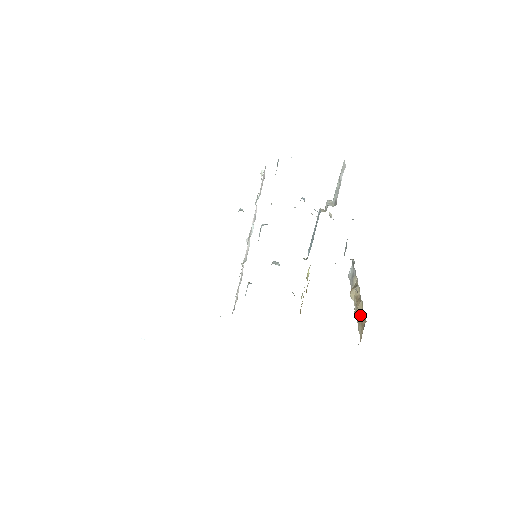
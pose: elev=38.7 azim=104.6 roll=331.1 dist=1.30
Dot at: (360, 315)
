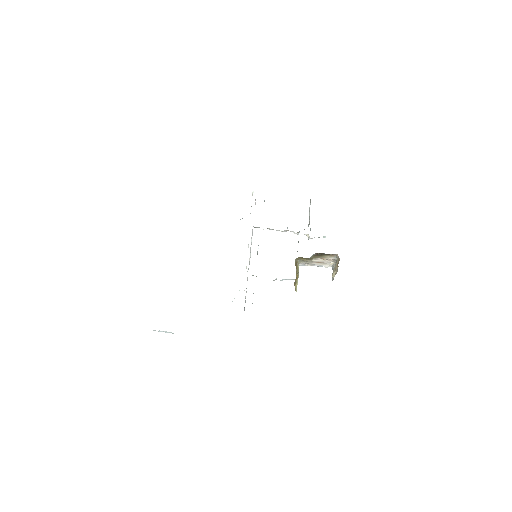
Dot at: occluded
